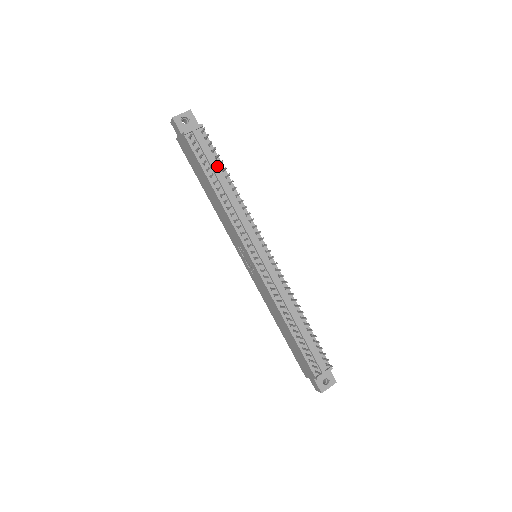
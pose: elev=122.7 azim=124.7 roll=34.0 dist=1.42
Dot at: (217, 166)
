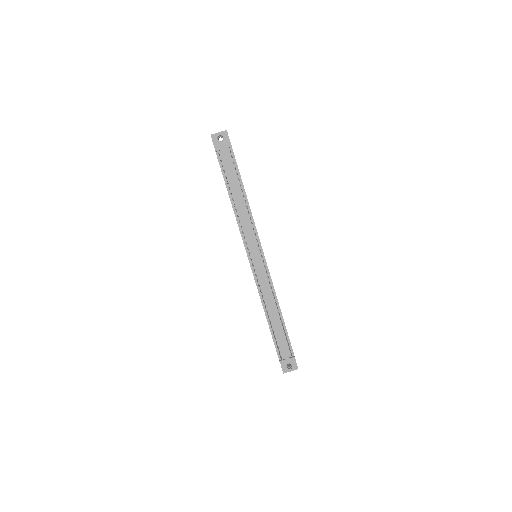
Dot at: (237, 180)
